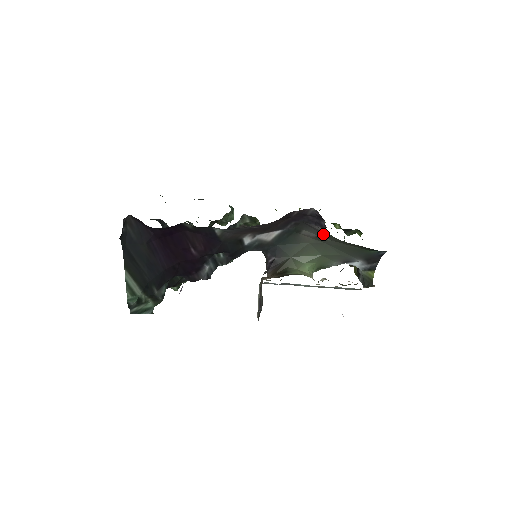
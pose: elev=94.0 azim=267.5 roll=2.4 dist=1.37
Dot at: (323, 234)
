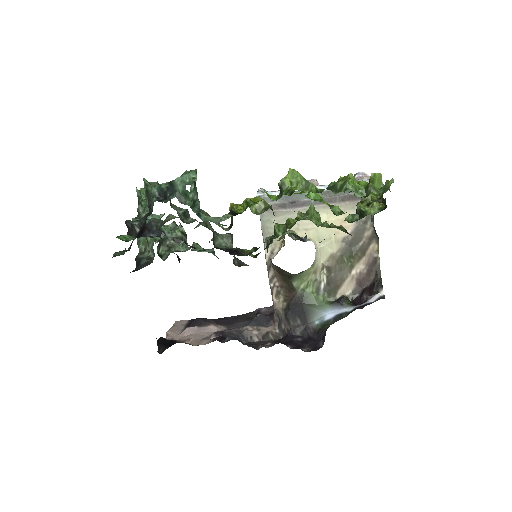
Dot at: occluded
